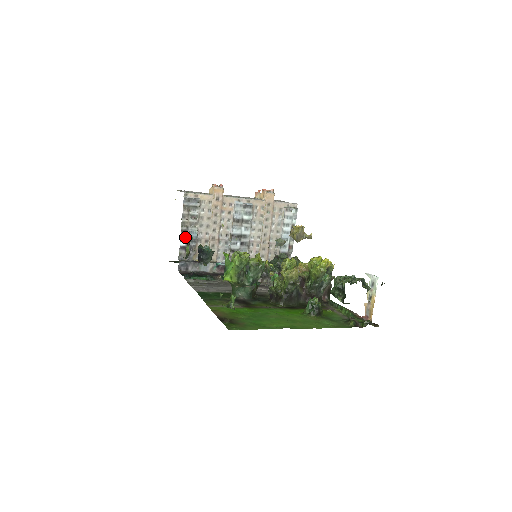
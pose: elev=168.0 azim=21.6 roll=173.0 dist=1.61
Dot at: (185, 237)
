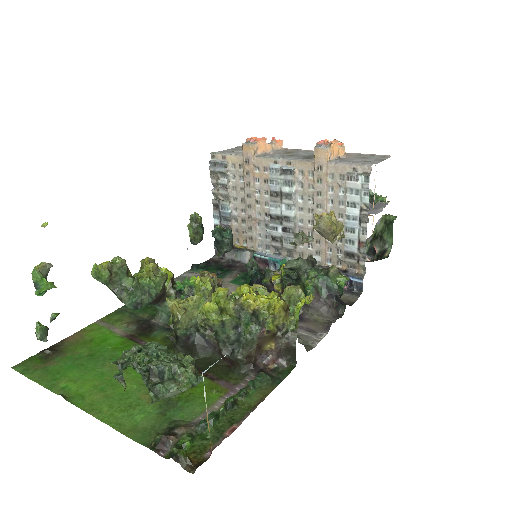
Dot at: (218, 213)
